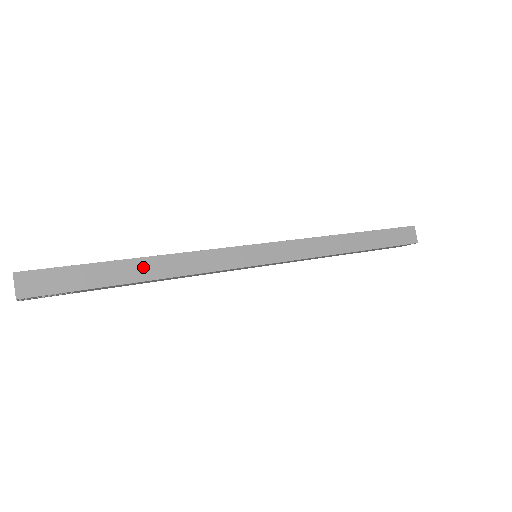
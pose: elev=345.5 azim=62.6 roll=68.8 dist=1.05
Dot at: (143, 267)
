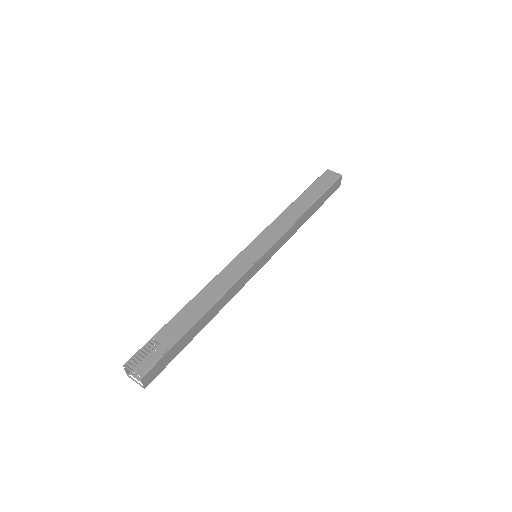
Dot at: (205, 319)
